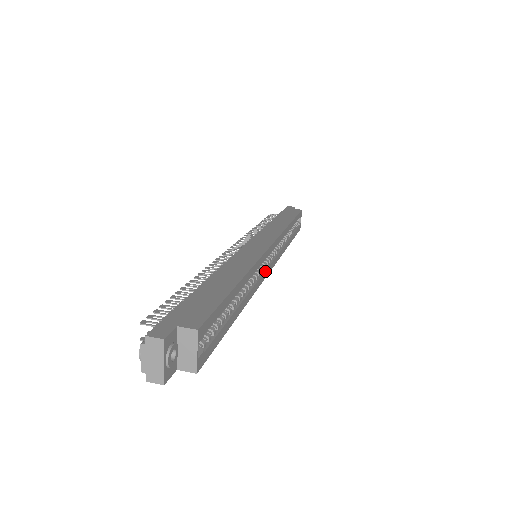
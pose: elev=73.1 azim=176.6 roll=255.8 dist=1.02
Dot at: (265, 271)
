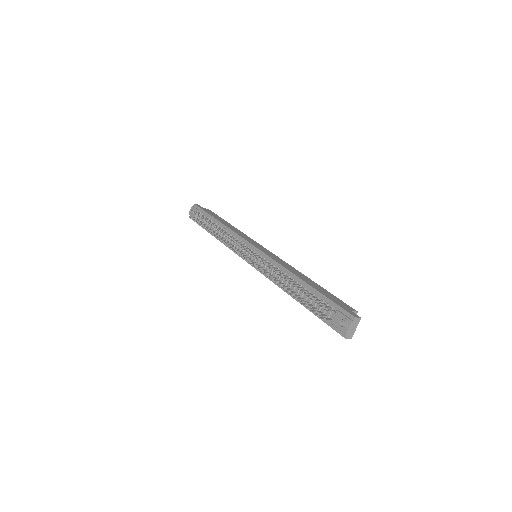
Dot at: occluded
